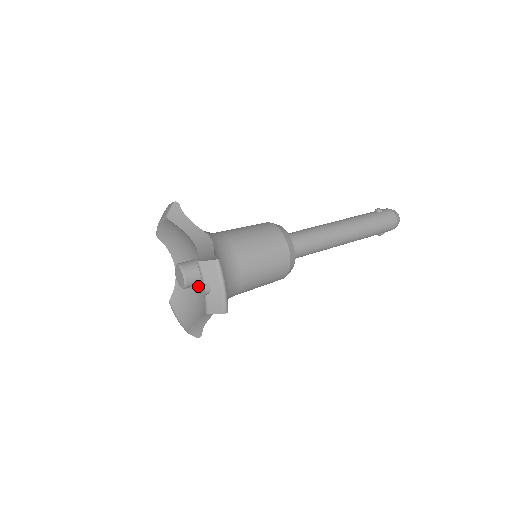
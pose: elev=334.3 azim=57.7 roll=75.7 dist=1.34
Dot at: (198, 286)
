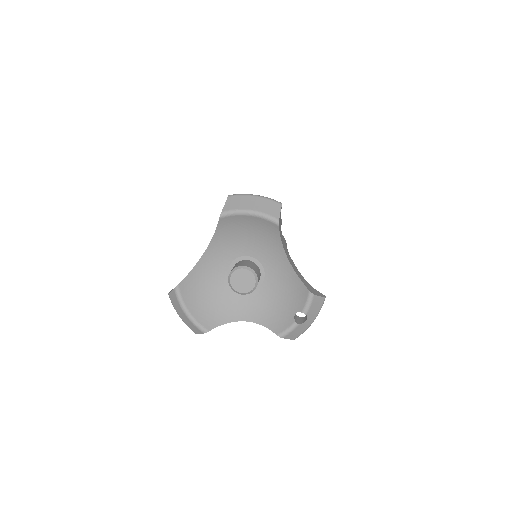
Dot at: occluded
